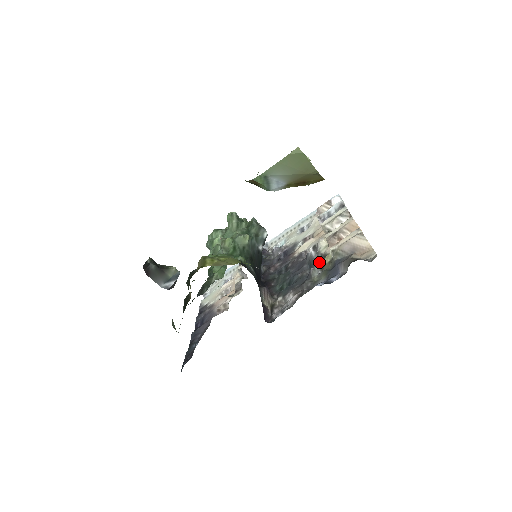
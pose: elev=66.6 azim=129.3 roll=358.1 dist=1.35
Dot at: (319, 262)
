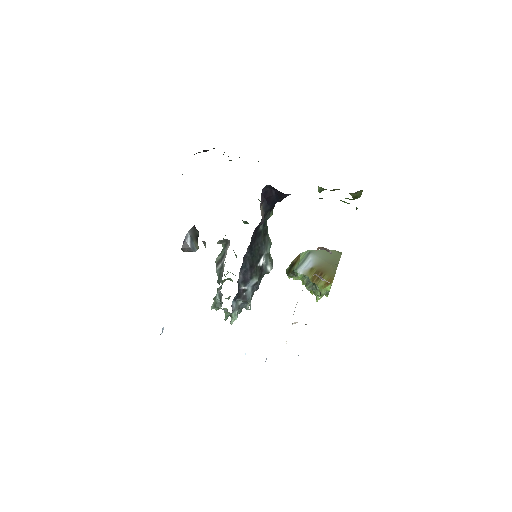
Dot at: occluded
